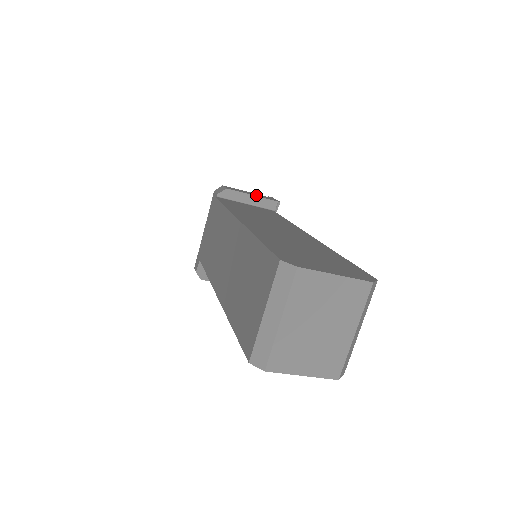
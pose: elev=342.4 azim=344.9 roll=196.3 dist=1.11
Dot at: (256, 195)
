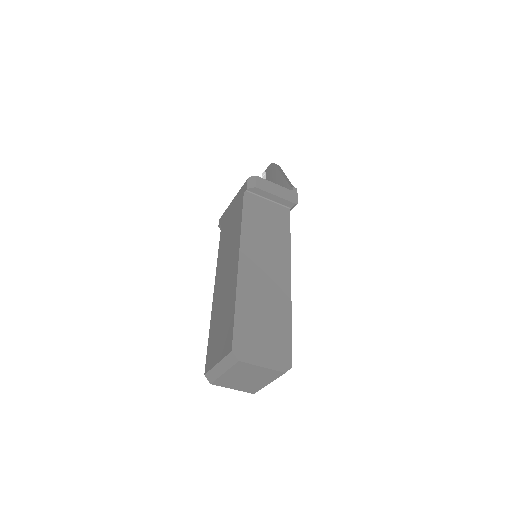
Dot at: (280, 194)
